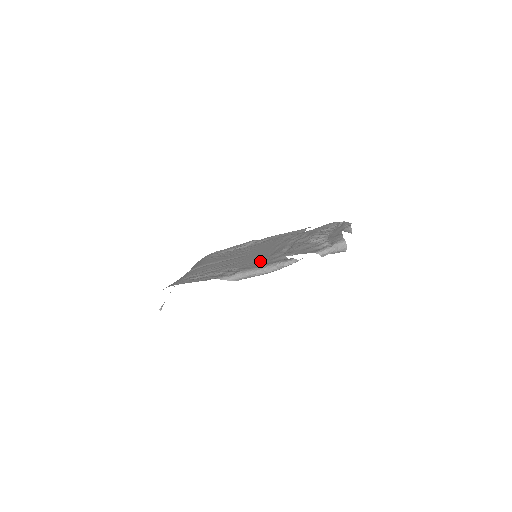
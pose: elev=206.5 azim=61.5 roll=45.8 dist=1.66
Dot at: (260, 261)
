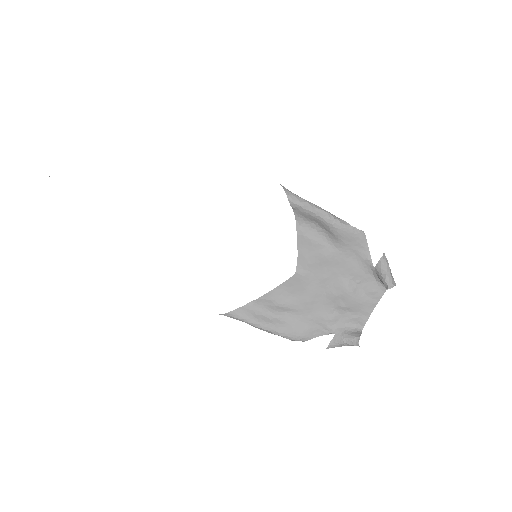
Dot at: (298, 227)
